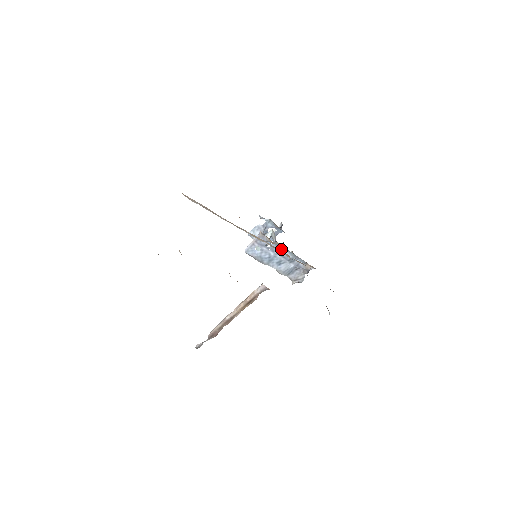
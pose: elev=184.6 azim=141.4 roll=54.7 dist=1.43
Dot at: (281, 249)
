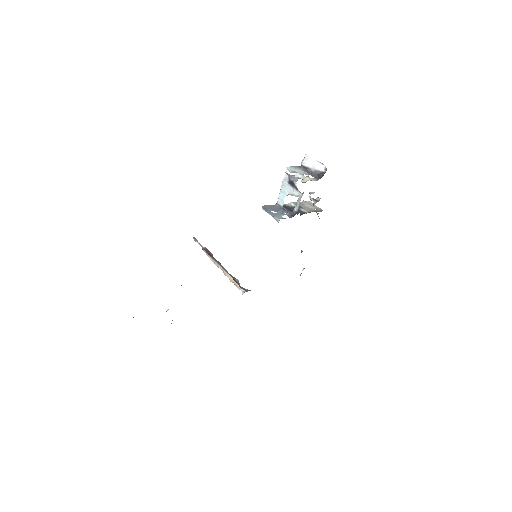
Dot at: occluded
